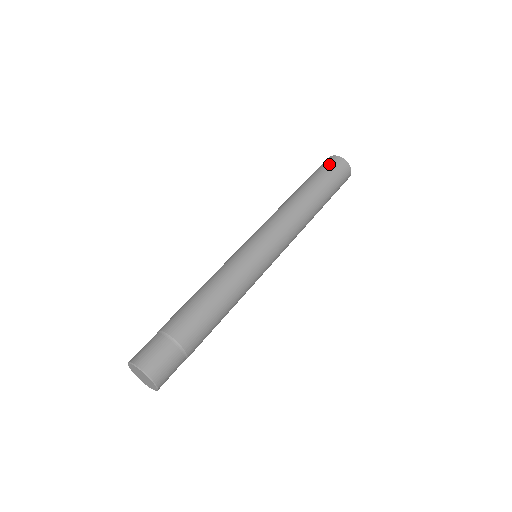
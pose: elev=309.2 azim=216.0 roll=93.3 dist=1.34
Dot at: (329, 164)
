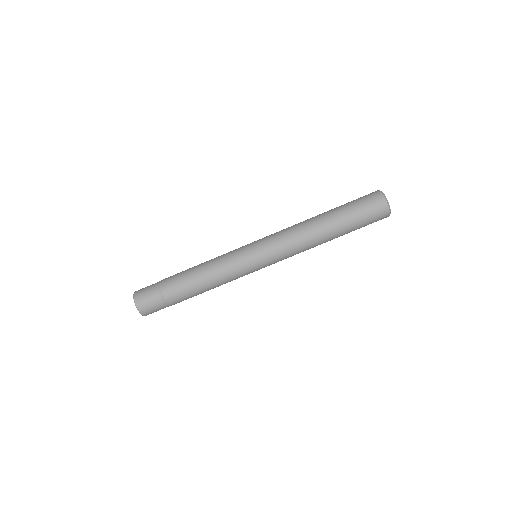
Dot at: (365, 197)
